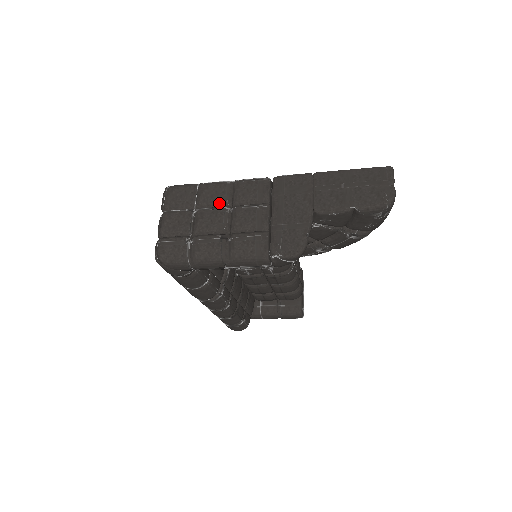
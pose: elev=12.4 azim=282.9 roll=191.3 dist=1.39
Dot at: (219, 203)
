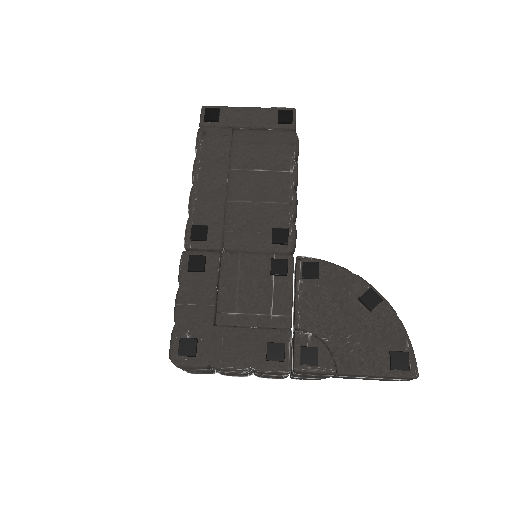
Dot at: (238, 371)
